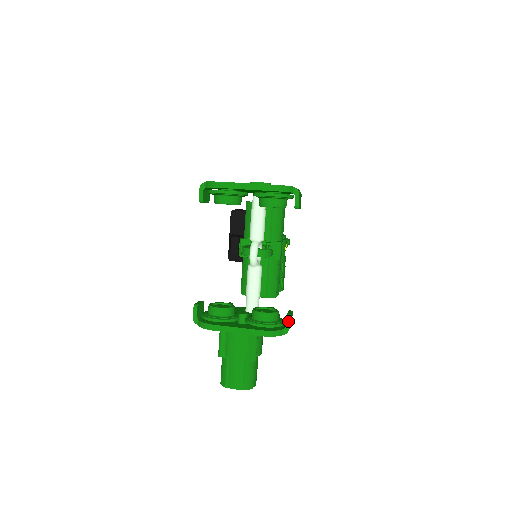
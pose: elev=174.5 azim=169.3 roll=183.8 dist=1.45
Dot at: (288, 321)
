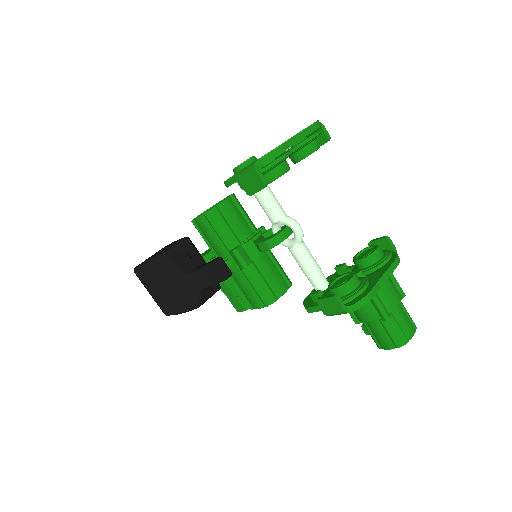
Dot at: (391, 241)
